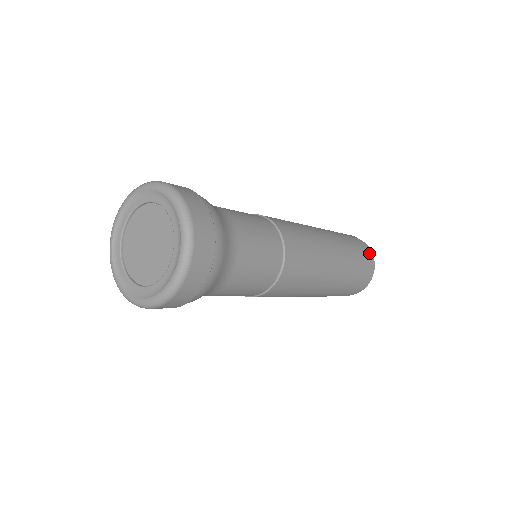
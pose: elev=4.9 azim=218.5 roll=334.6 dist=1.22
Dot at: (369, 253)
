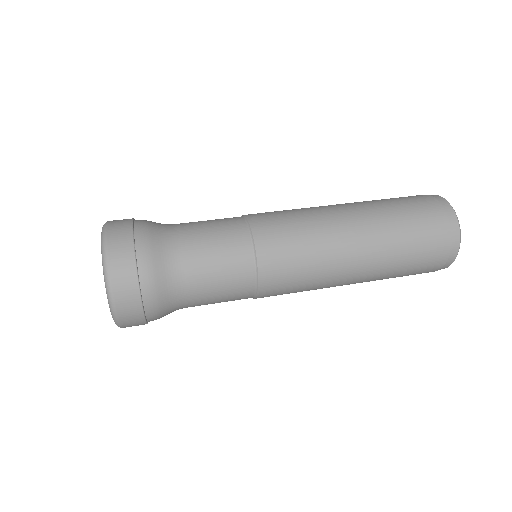
Dot at: (436, 270)
